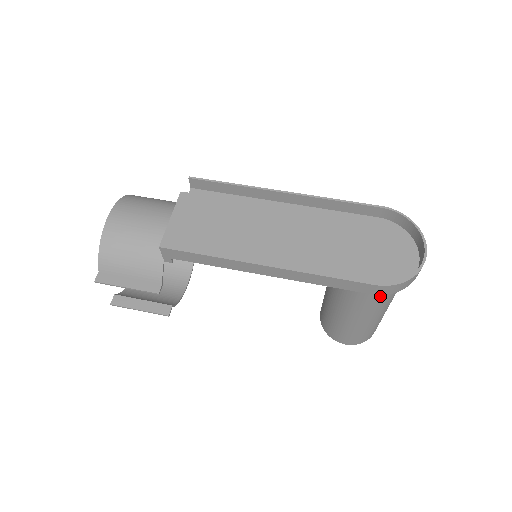
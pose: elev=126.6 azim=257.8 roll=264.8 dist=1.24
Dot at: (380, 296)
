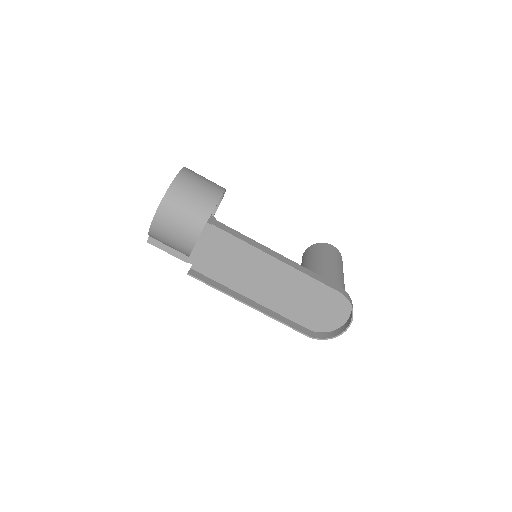
Dot at: occluded
